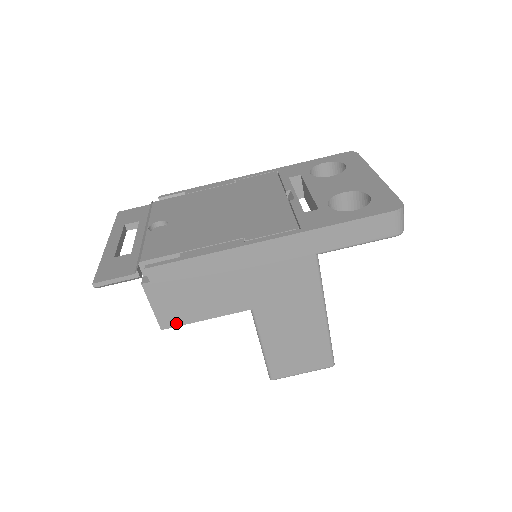
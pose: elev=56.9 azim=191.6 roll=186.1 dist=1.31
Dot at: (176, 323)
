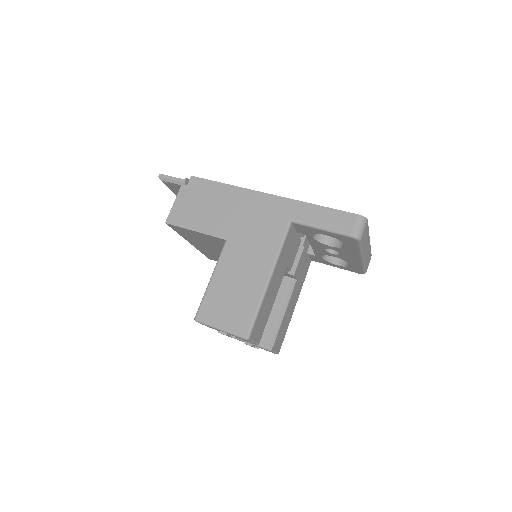
Dot at: (177, 223)
